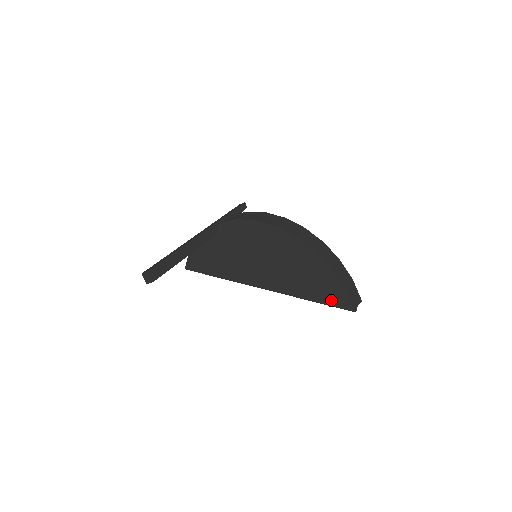
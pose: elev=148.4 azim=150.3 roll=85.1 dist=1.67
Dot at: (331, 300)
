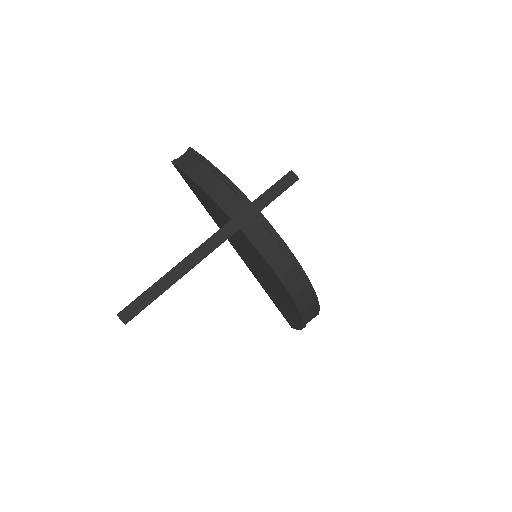
Dot at: (284, 315)
